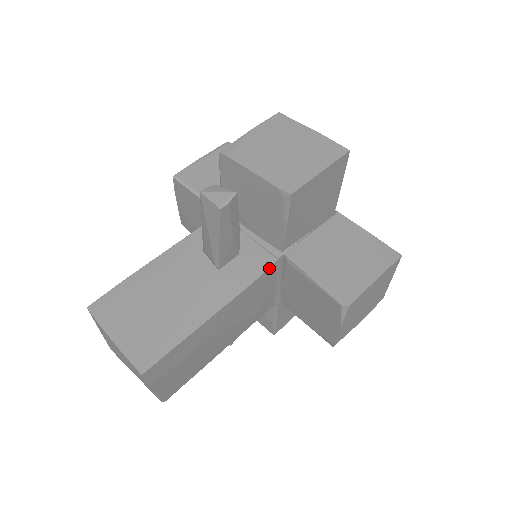
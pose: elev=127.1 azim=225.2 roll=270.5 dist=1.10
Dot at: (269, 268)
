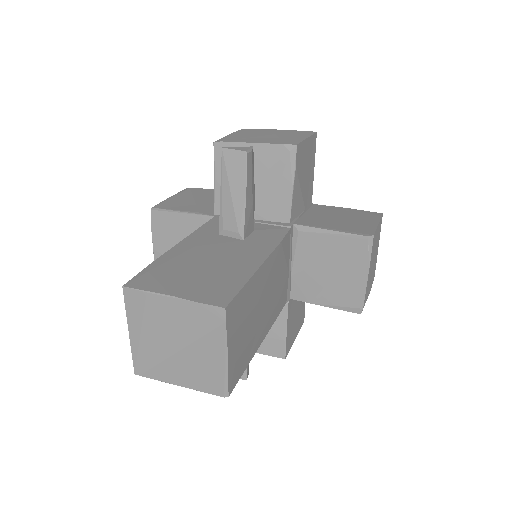
Dot at: (287, 233)
